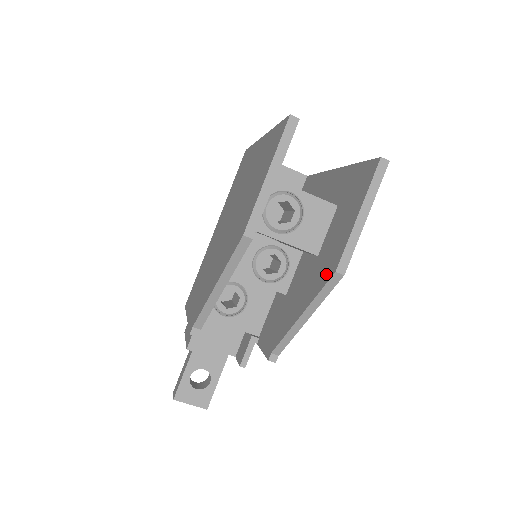
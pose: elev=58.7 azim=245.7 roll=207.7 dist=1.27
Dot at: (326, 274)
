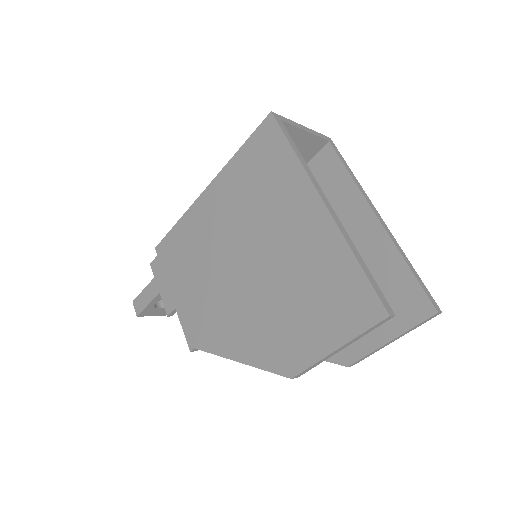
Dot at: (336, 353)
